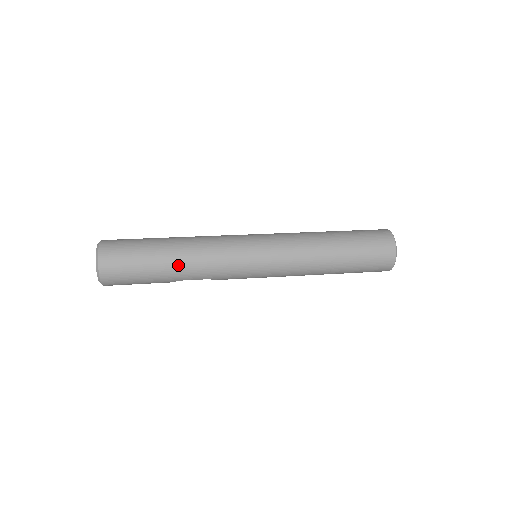
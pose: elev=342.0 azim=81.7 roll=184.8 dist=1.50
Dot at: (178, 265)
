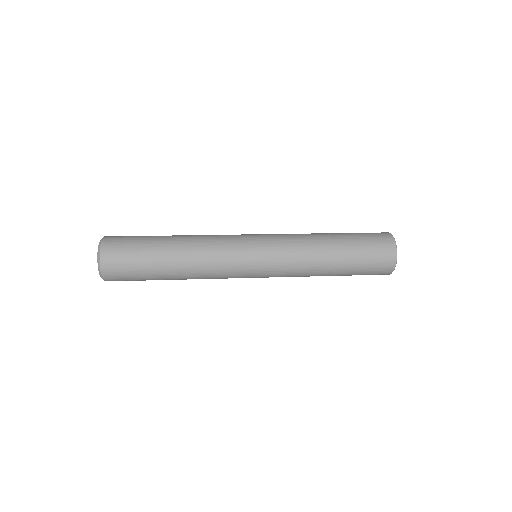
Dot at: (178, 275)
